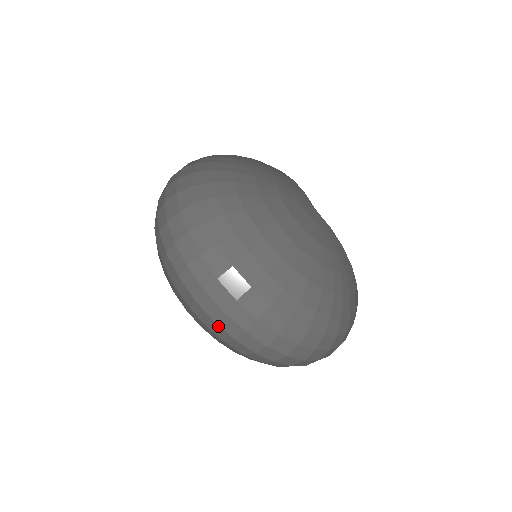
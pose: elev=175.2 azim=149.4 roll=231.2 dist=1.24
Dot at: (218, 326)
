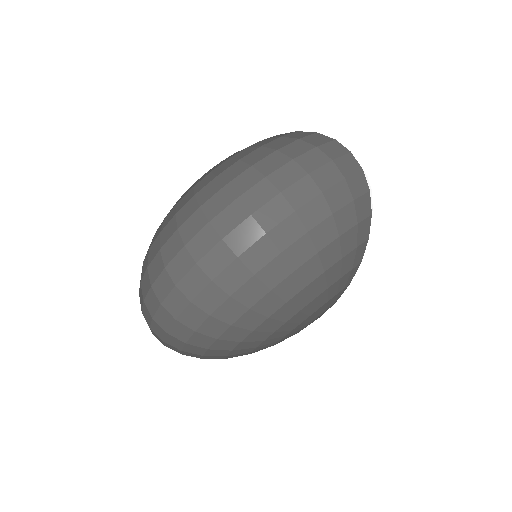
Dot at: occluded
